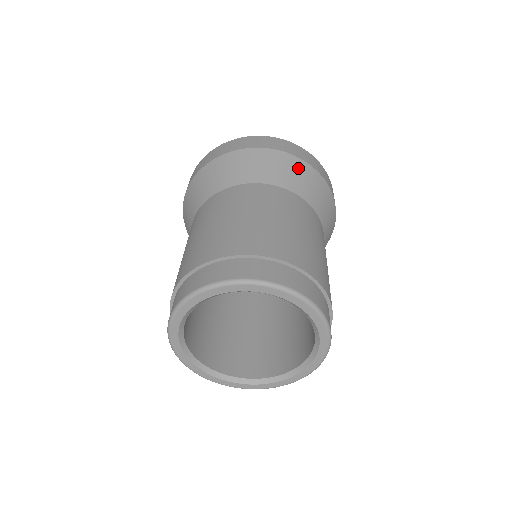
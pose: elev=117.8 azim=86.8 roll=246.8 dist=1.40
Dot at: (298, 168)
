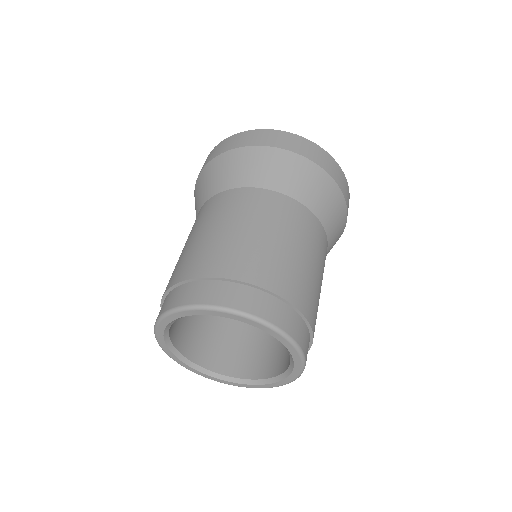
Dot at: (332, 194)
